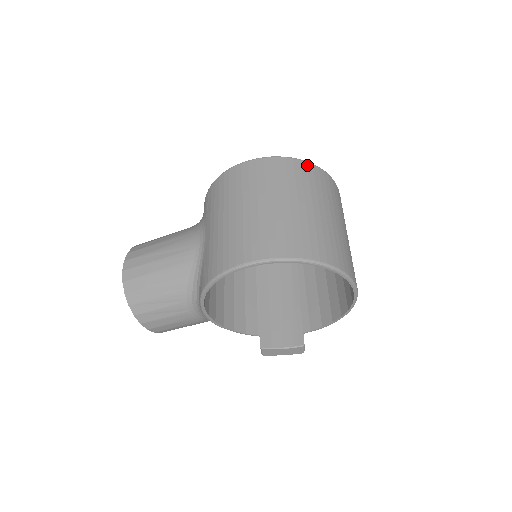
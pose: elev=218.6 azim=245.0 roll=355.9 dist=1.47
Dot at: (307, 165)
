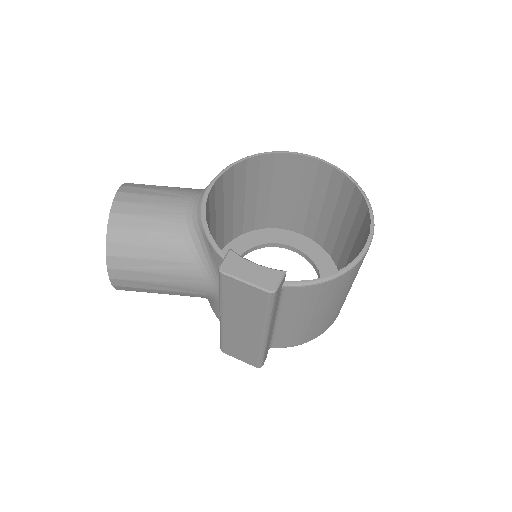
Dot at: occluded
